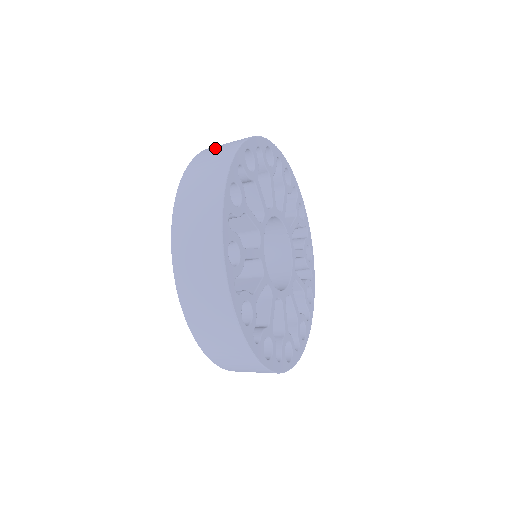
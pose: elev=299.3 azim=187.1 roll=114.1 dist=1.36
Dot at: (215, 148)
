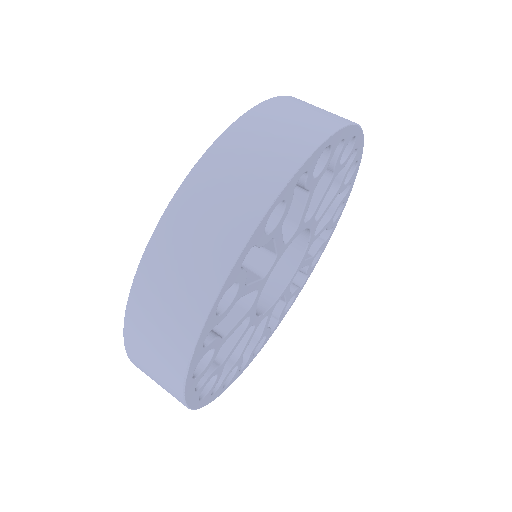
Dot at: (286, 113)
